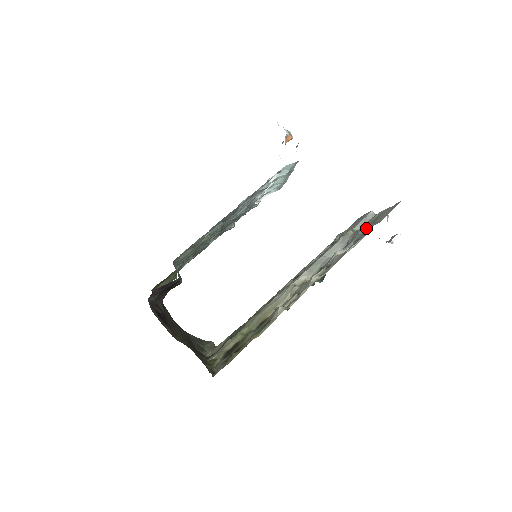
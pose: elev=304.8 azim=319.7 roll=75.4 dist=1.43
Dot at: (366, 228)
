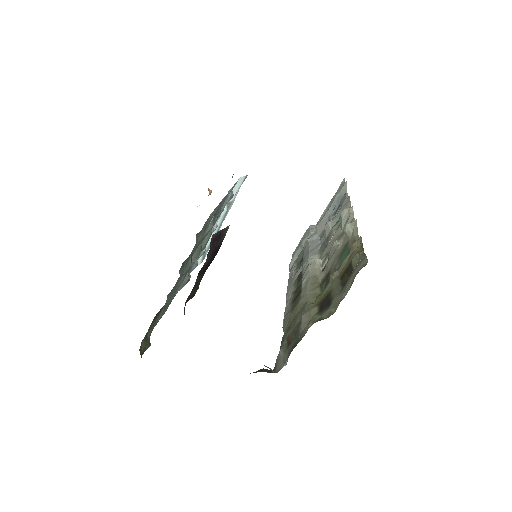
Dot at: (337, 198)
